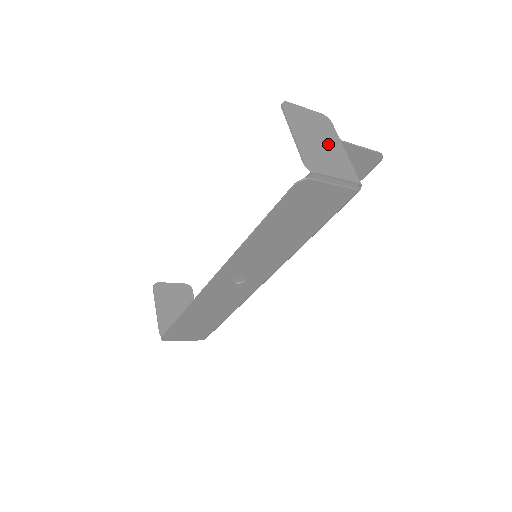
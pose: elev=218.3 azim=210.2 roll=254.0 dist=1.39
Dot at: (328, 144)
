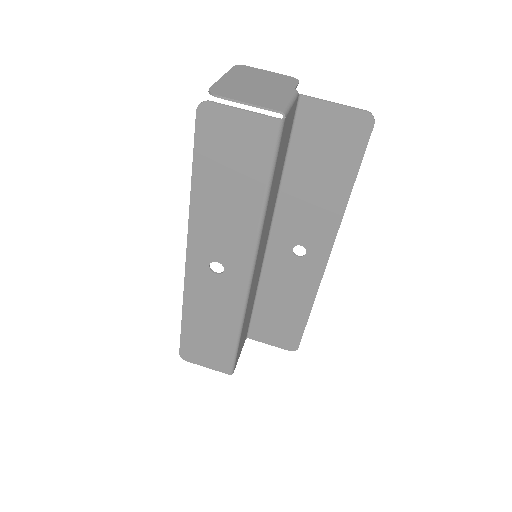
Dot at: (268, 88)
